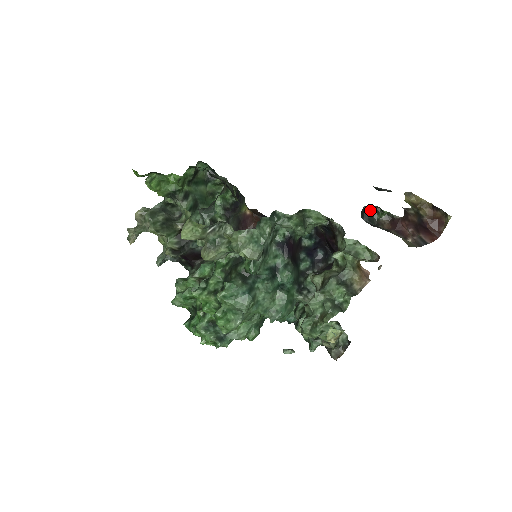
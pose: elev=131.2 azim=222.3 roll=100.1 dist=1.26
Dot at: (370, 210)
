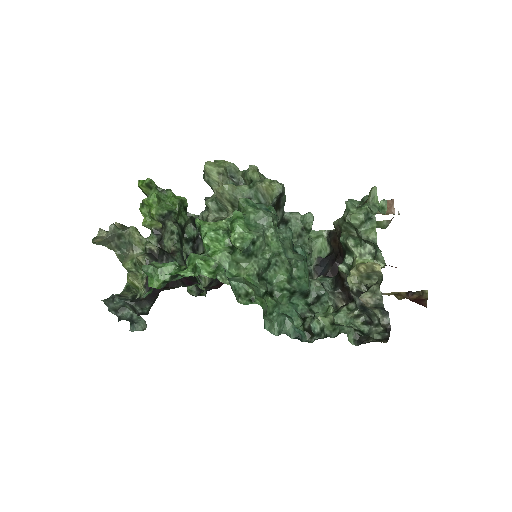
Dot at: occluded
